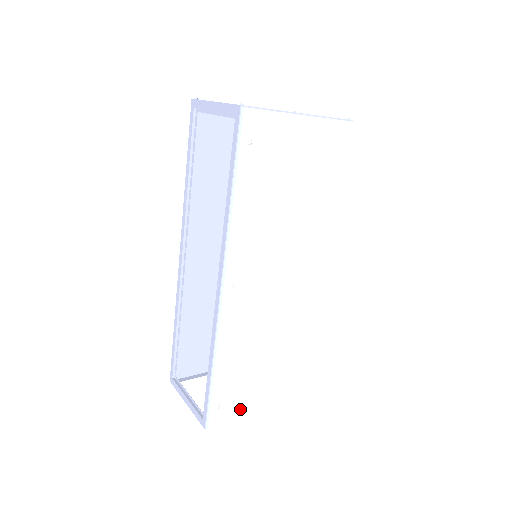
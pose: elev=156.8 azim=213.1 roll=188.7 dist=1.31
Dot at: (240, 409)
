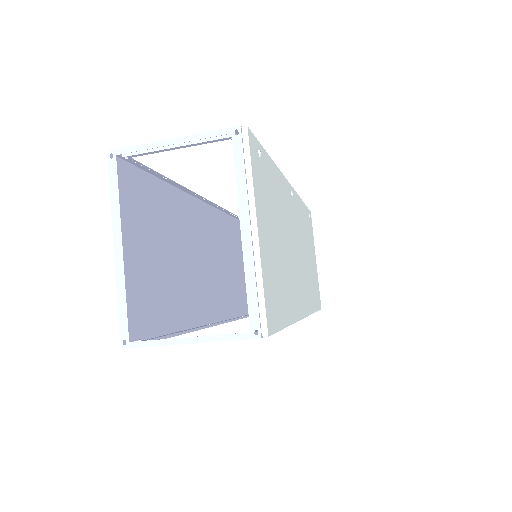
Dot at: (259, 192)
